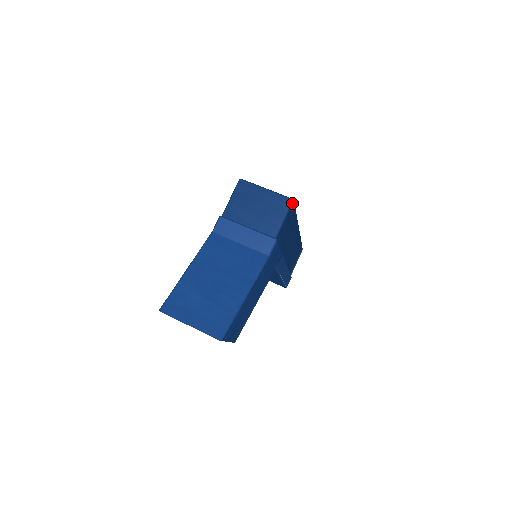
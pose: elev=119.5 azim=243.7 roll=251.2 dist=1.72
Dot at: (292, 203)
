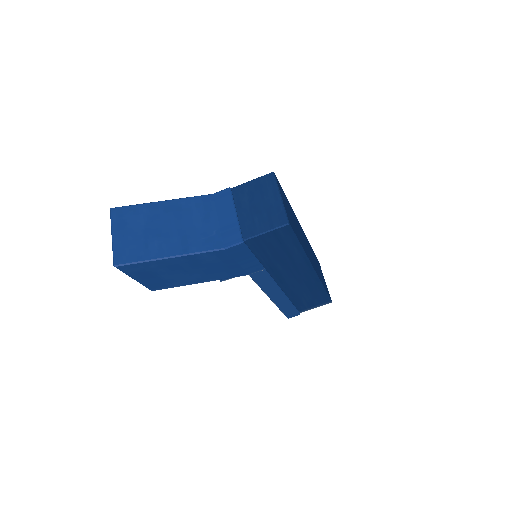
Dot at: (285, 225)
